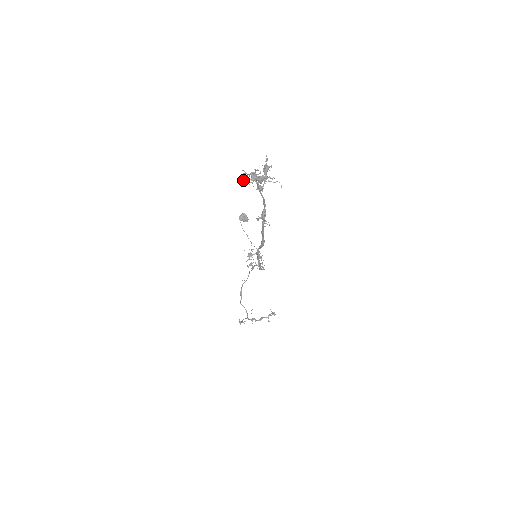
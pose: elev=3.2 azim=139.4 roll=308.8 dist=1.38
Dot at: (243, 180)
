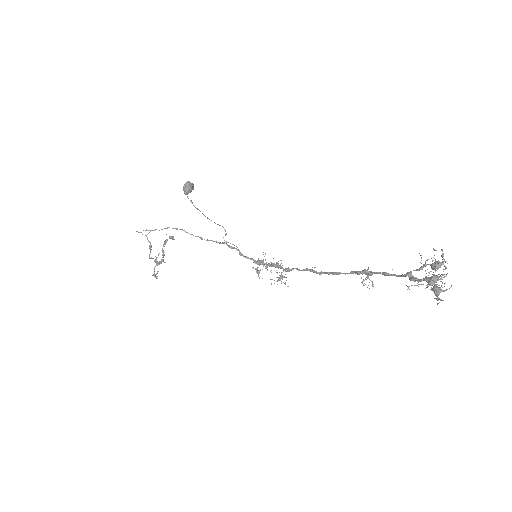
Dot at: occluded
